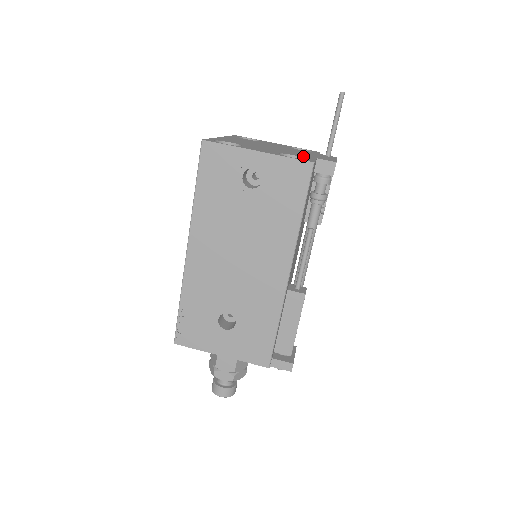
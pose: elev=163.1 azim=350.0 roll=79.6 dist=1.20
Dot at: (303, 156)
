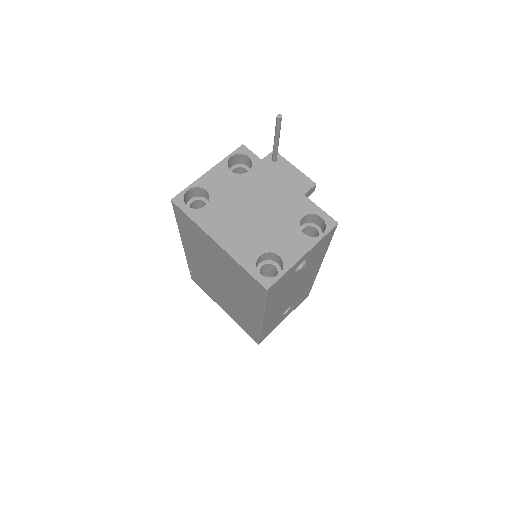
Dot at: (303, 208)
